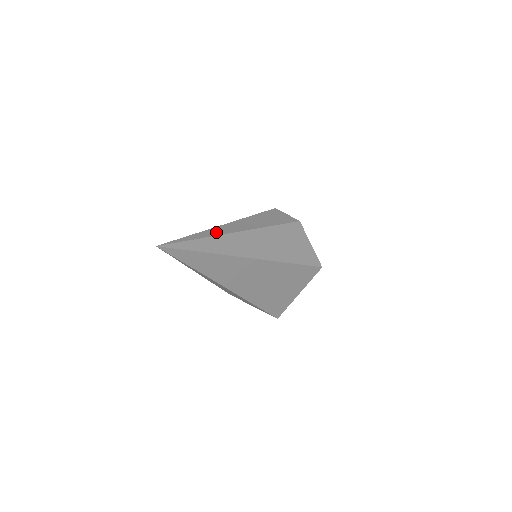
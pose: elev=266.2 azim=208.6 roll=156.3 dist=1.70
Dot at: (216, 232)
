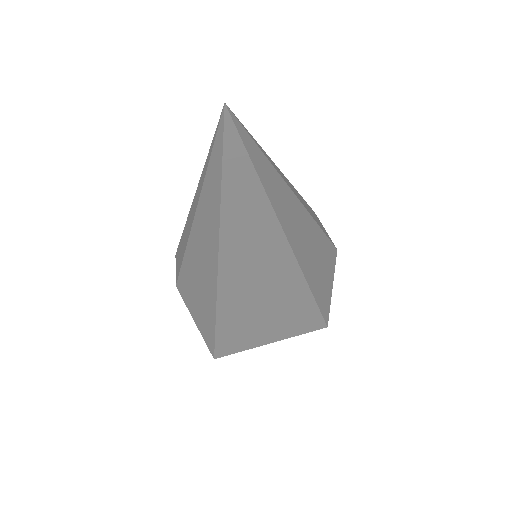
Dot at: occluded
